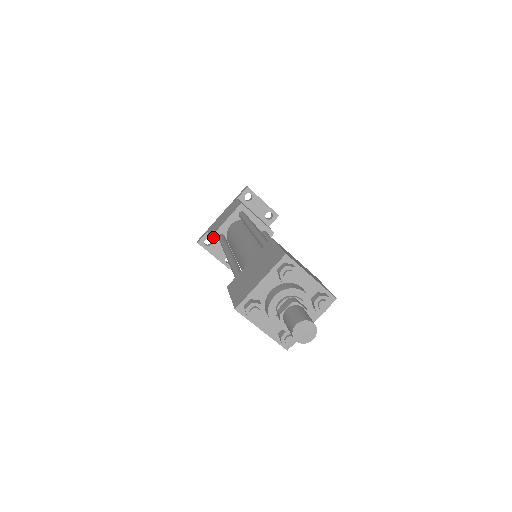
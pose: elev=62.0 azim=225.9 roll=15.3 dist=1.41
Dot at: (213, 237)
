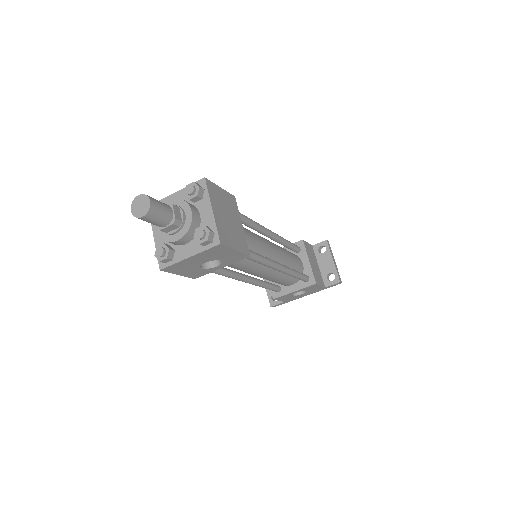
Dot at: occluded
